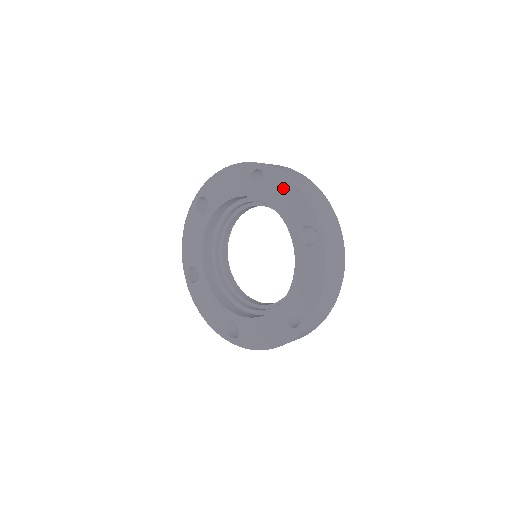
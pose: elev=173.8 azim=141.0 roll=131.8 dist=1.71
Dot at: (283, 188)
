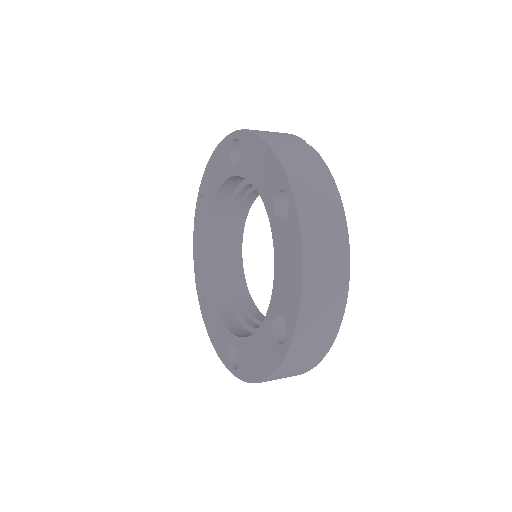
Dot at: (255, 151)
